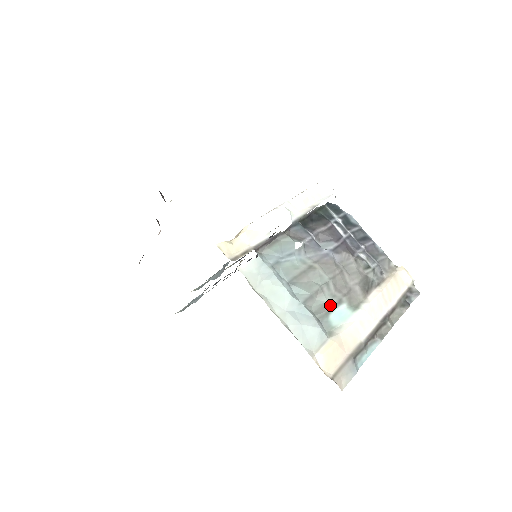
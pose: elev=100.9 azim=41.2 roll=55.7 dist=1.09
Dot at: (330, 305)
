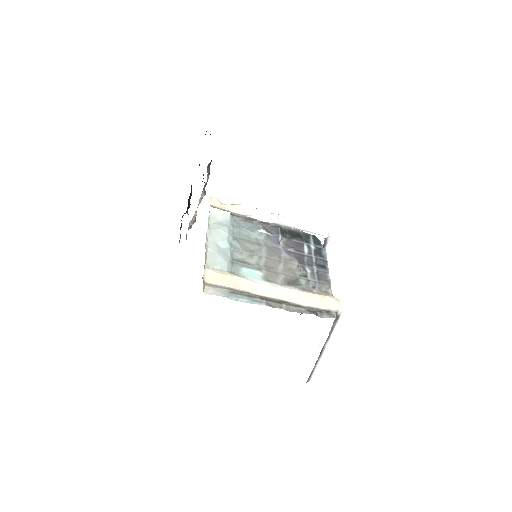
Dot at: (249, 264)
